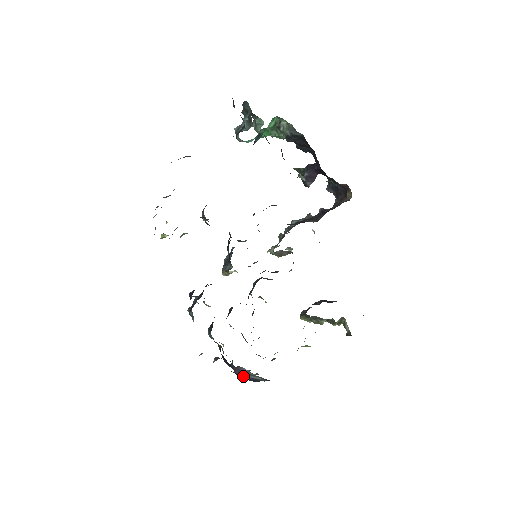
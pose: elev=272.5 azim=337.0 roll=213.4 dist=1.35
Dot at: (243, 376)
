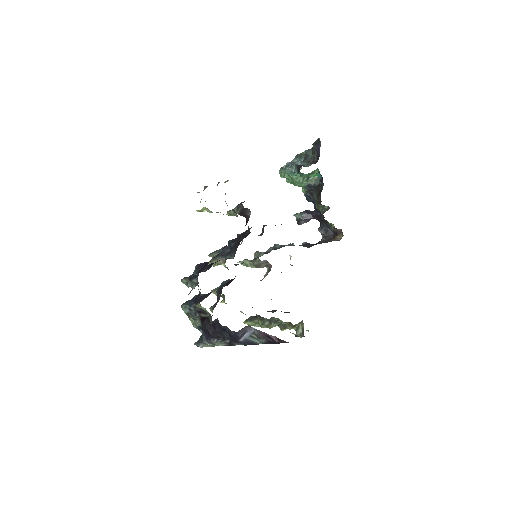
Dot at: (243, 337)
